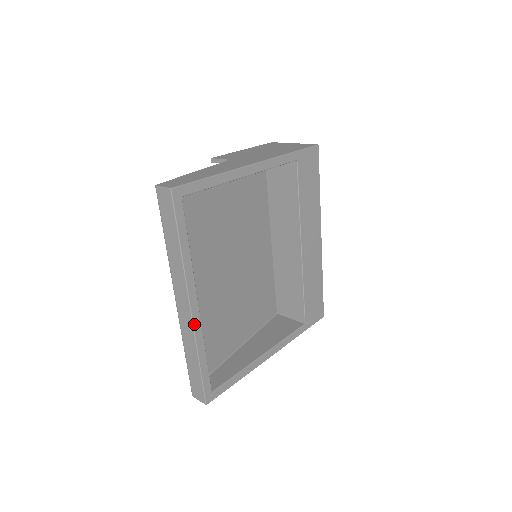
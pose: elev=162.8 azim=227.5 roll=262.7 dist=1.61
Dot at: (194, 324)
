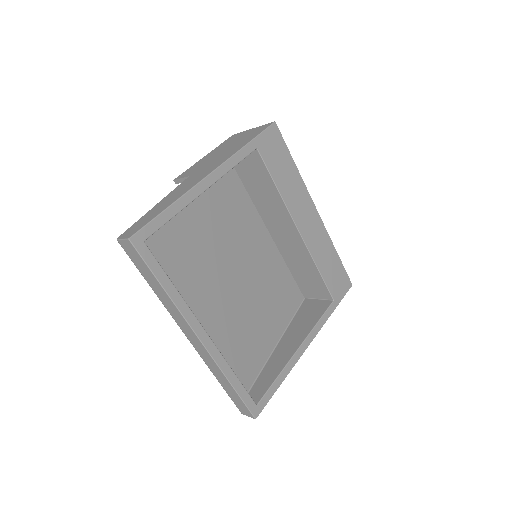
Dot at: (210, 352)
